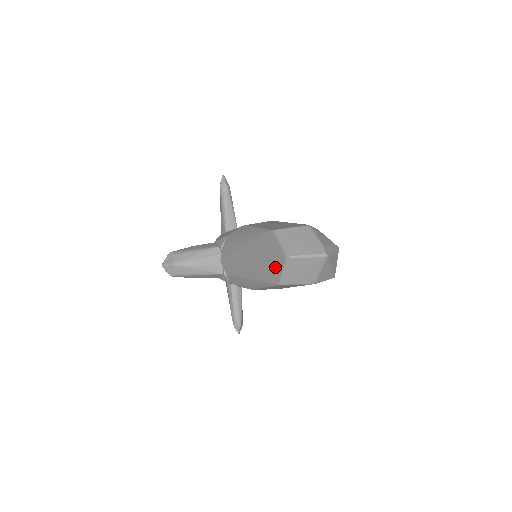
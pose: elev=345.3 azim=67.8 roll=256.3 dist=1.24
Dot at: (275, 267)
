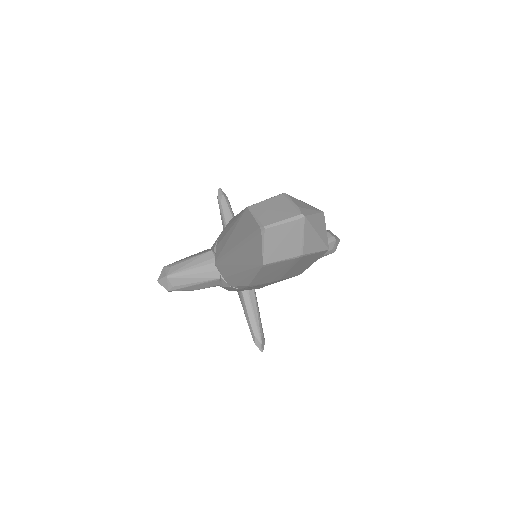
Dot at: (255, 246)
